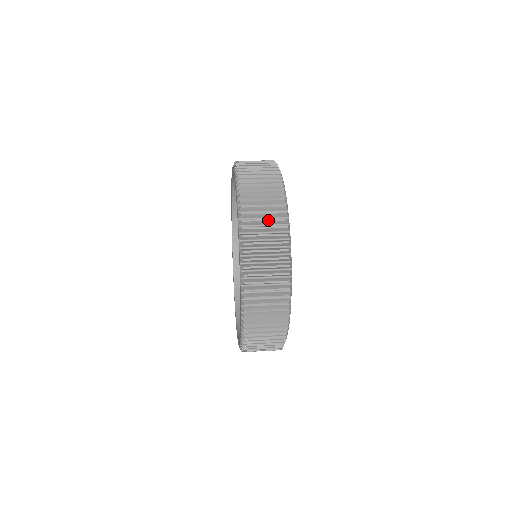
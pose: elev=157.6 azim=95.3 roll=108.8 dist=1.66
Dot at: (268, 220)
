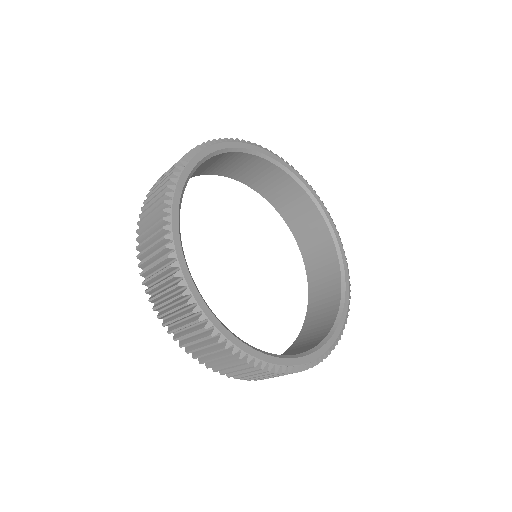
Dot at: occluded
